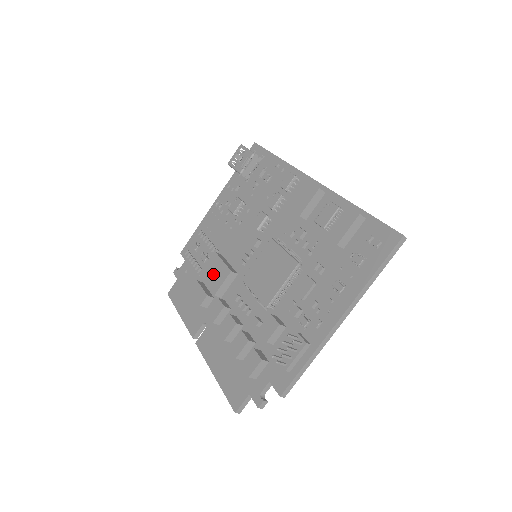
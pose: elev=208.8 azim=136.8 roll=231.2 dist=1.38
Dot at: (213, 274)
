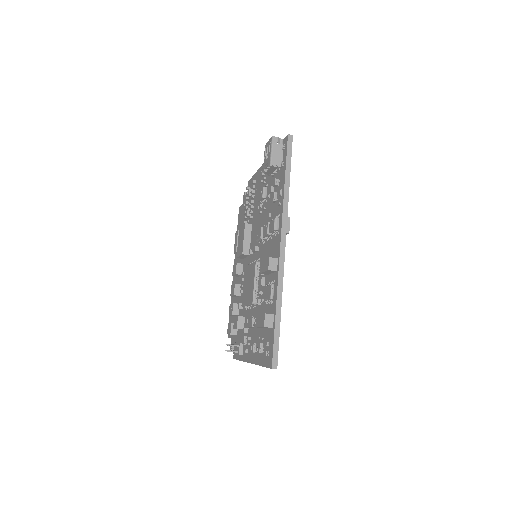
Dot at: (240, 241)
